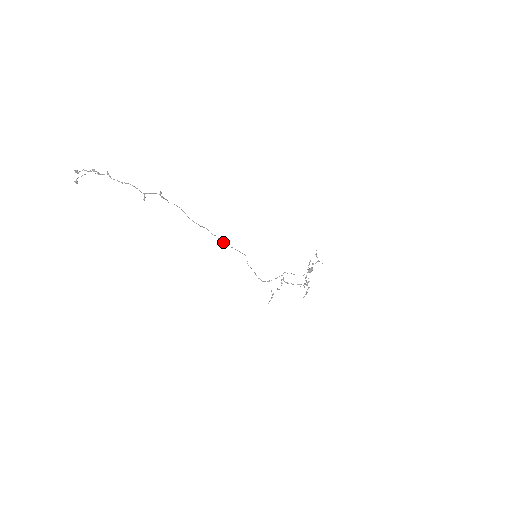
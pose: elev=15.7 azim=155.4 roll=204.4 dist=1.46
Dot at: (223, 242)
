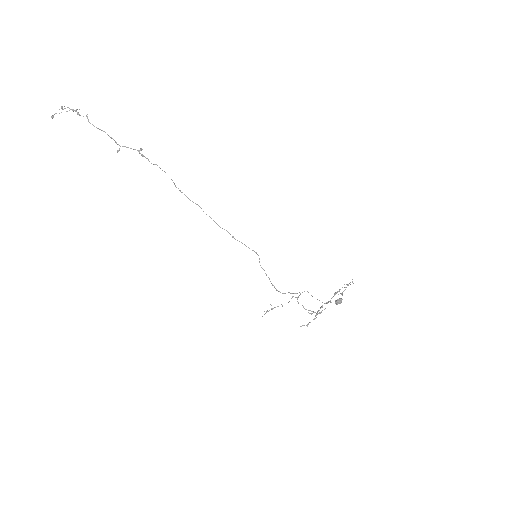
Dot at: occluded
